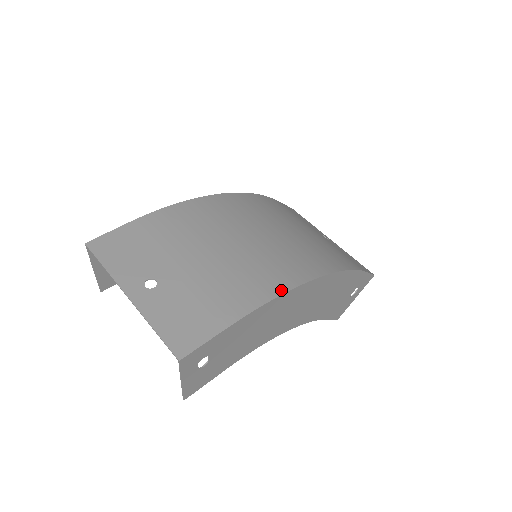
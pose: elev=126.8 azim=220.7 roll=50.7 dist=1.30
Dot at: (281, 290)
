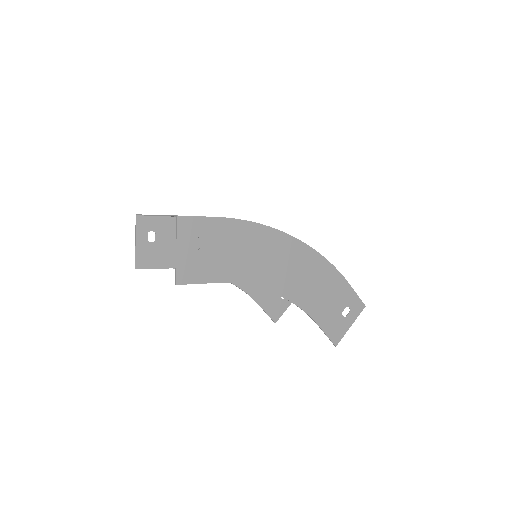
Dot at: (263, 225)
